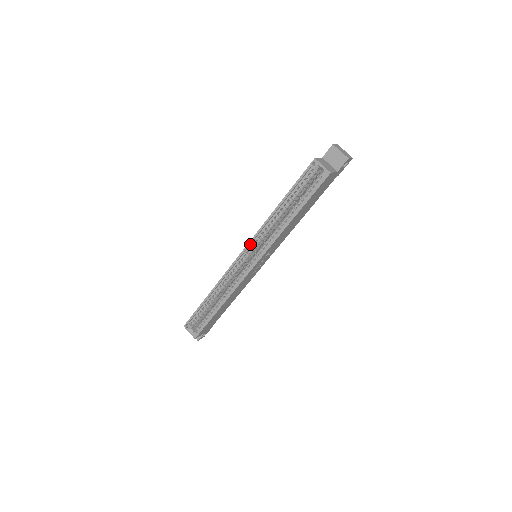
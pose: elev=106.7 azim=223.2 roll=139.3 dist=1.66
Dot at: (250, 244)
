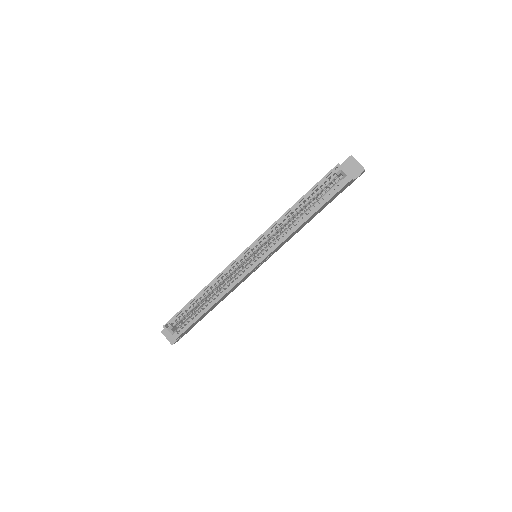
Dot at: (257, 241)
